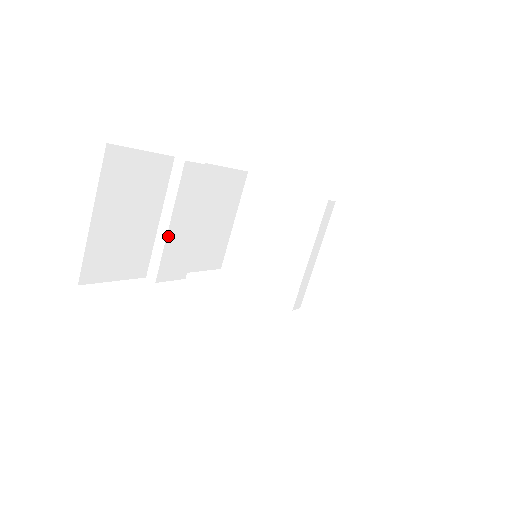
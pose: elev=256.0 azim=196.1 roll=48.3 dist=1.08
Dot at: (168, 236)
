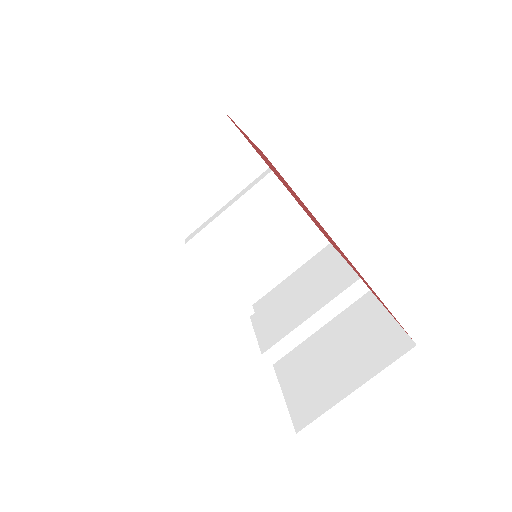
Dot at: (220, 217)
